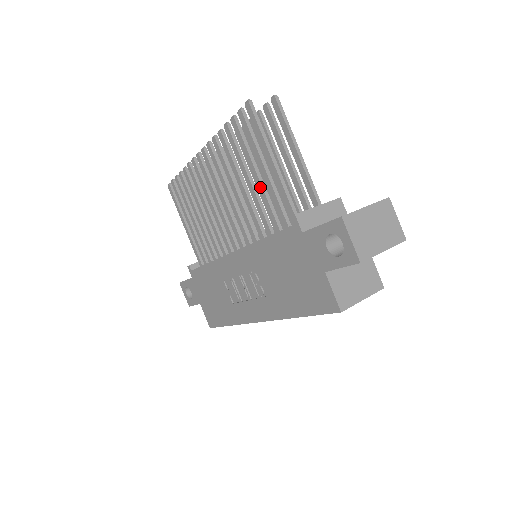
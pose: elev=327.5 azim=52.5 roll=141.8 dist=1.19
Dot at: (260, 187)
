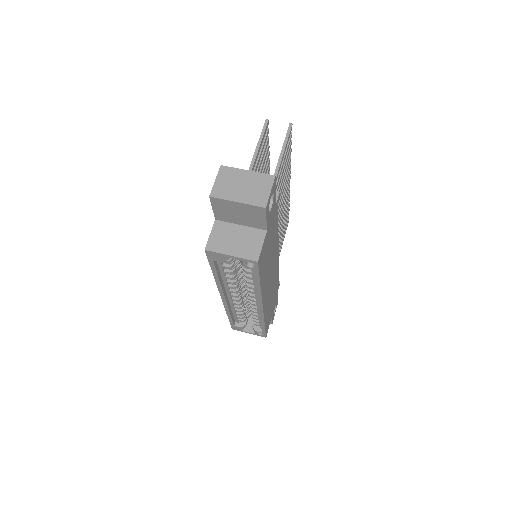
Dot at: occluded
